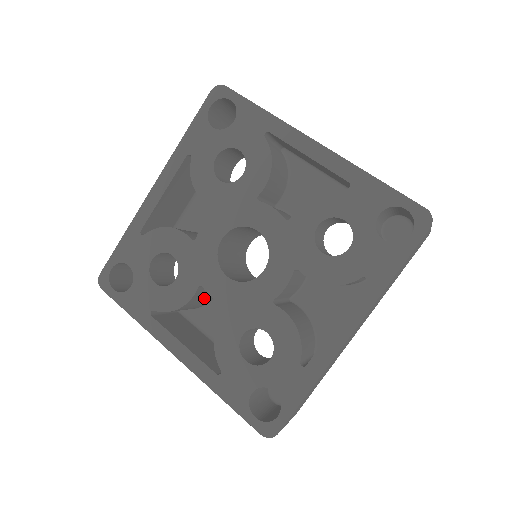
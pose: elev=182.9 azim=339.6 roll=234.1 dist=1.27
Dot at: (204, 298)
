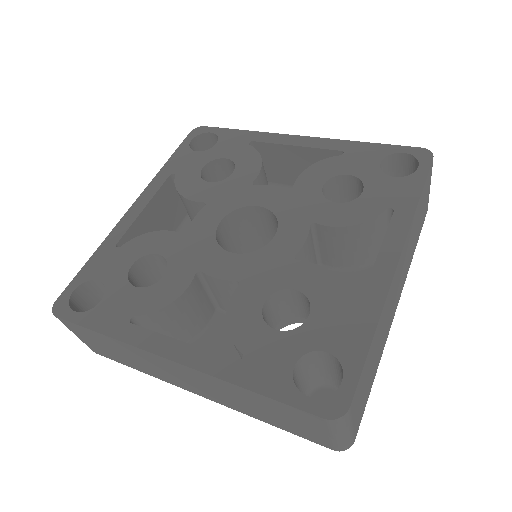
Dot at: (198, 309)
